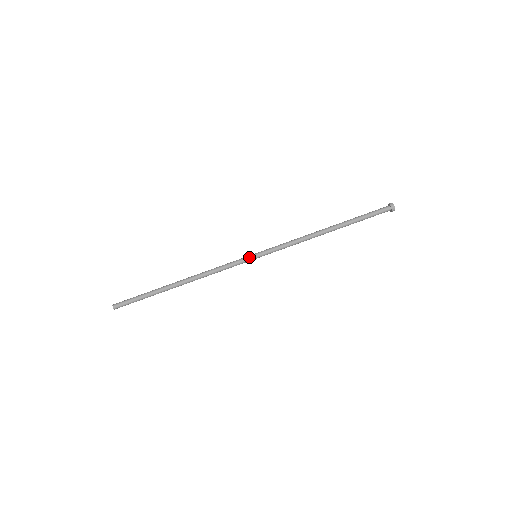
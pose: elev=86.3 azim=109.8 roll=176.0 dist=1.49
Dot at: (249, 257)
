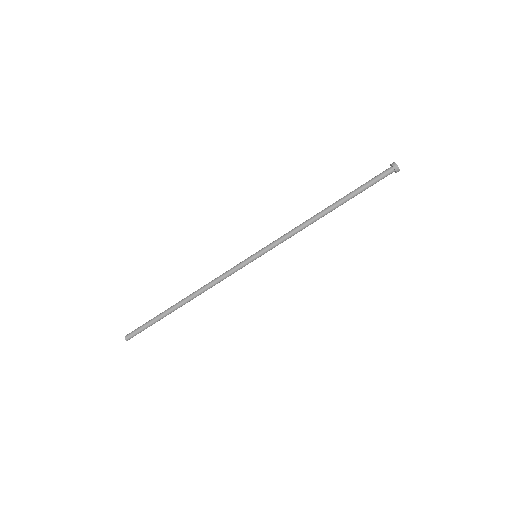
Dot at: (248, 259)
